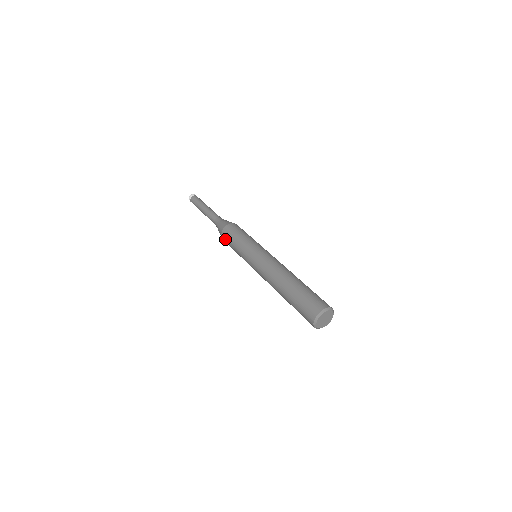
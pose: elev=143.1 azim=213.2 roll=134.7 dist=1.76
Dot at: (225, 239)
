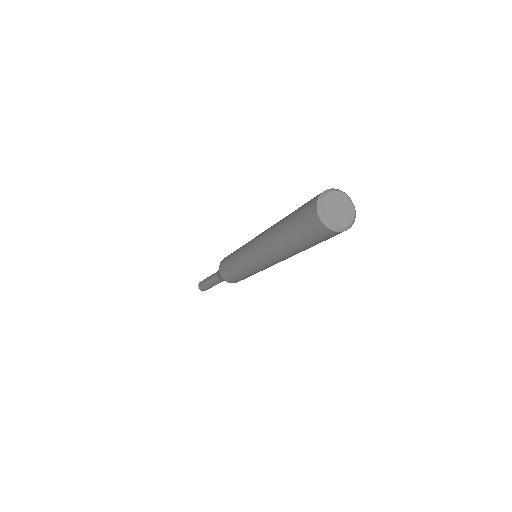
Dot at: (226, 257)
